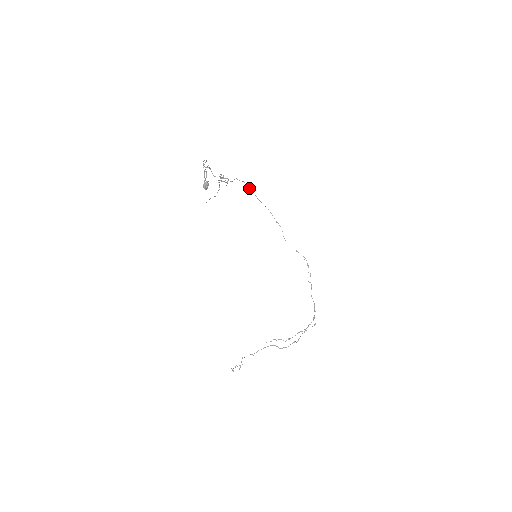
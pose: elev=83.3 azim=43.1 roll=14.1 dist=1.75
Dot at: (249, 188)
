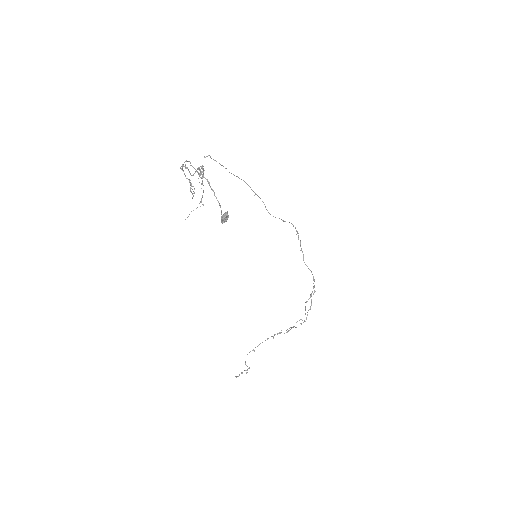
Dot at: (216, 161)
